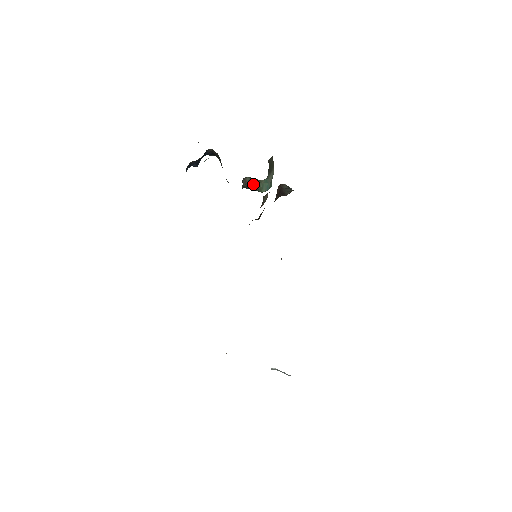
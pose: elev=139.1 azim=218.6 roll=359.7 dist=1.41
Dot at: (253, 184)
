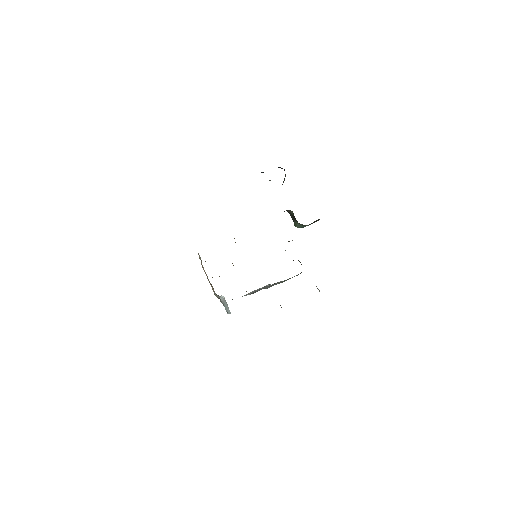
Dot at: (293, 217)
